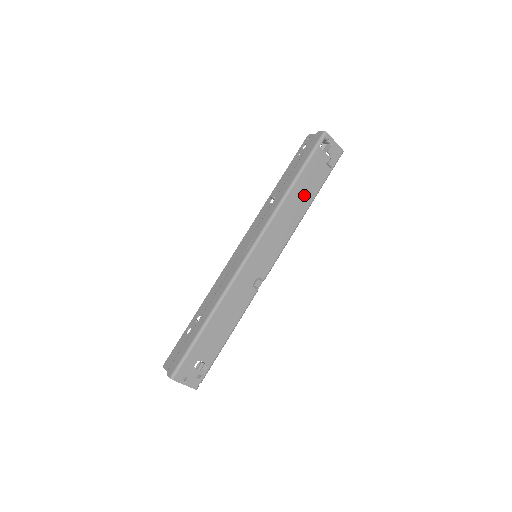
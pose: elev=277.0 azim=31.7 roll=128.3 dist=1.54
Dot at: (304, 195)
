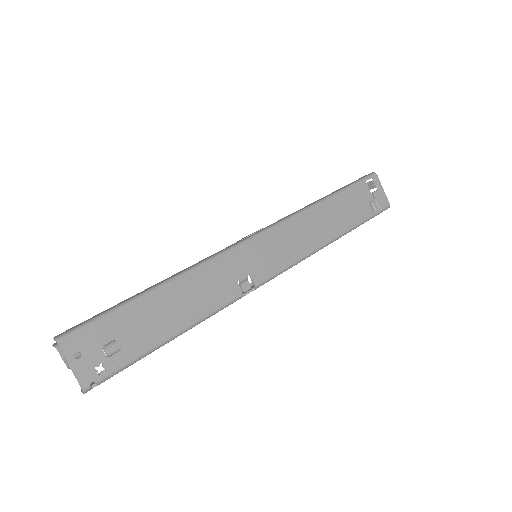
Dot at: (336, 219)
